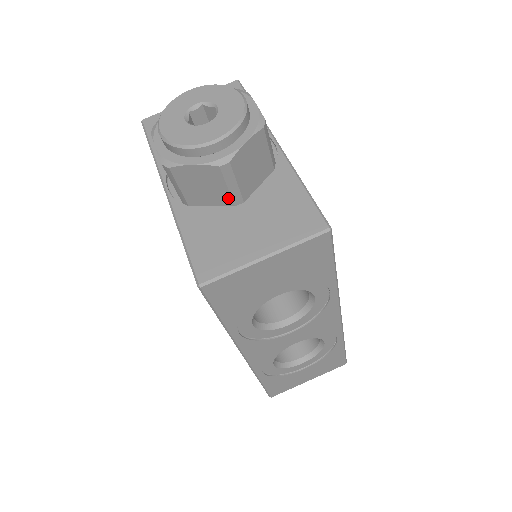
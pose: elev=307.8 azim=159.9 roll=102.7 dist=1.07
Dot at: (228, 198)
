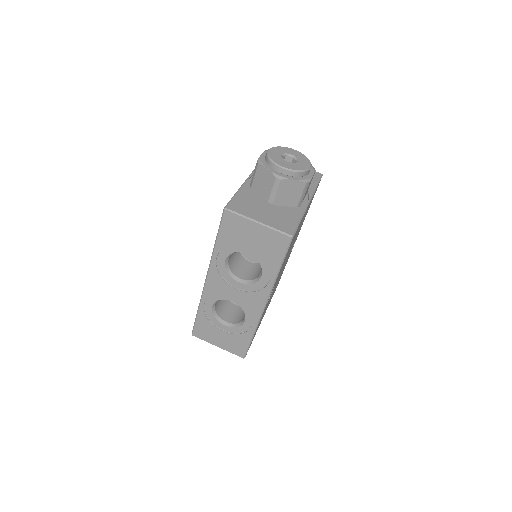
Dot at: (268, 196)
